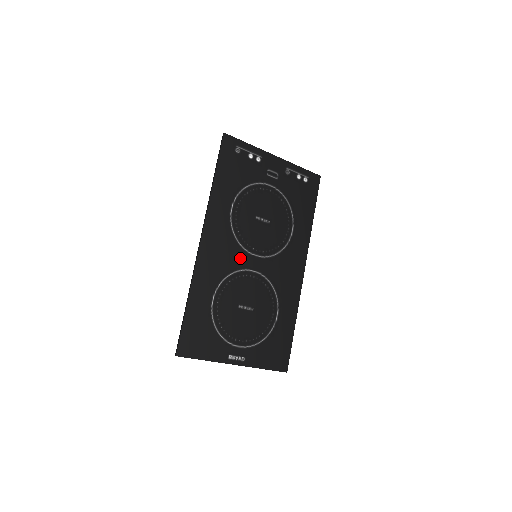
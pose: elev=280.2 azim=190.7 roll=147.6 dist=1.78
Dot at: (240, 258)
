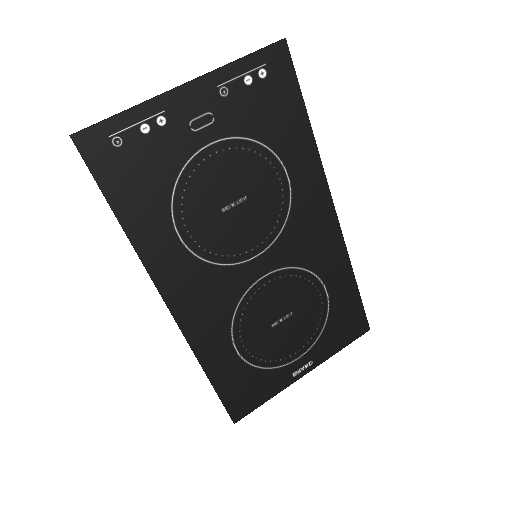
Dot at: (236, 279)
